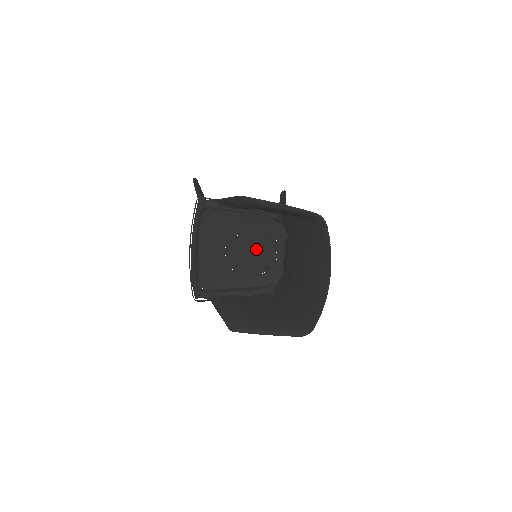
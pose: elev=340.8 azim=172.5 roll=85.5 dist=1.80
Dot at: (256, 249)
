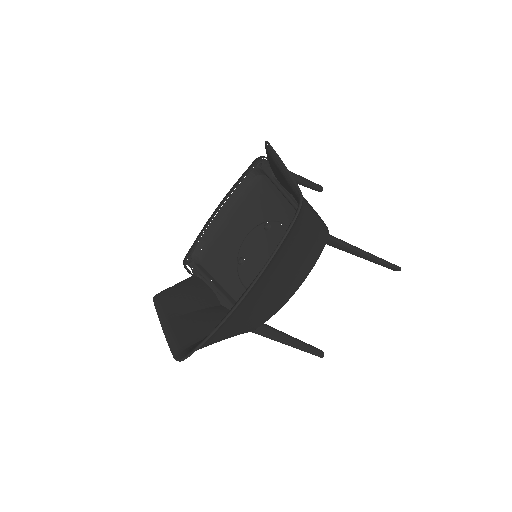
Dot at: occluded
